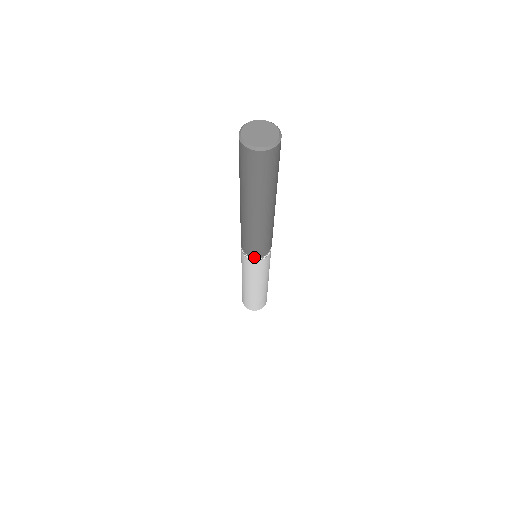
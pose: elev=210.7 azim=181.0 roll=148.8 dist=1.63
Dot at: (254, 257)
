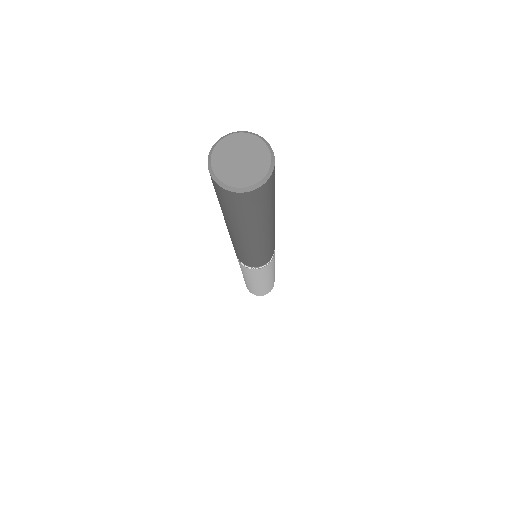
Dot at: occluded
